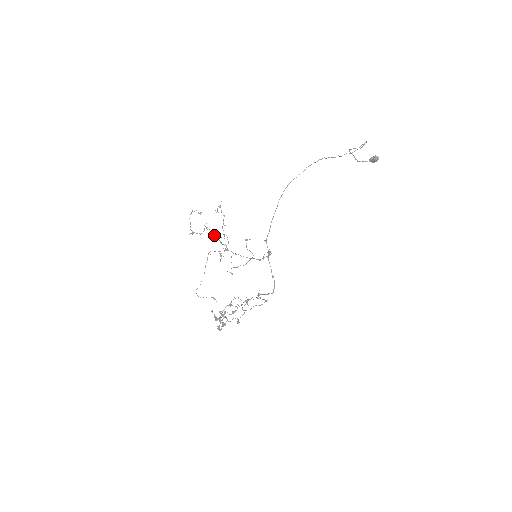
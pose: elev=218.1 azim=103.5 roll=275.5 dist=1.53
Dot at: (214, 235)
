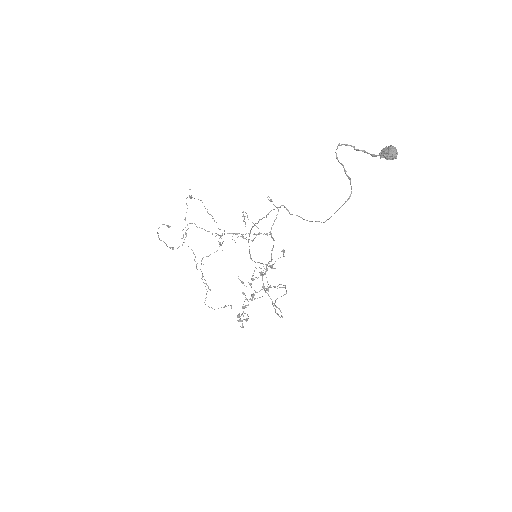
Dot at: occluded
